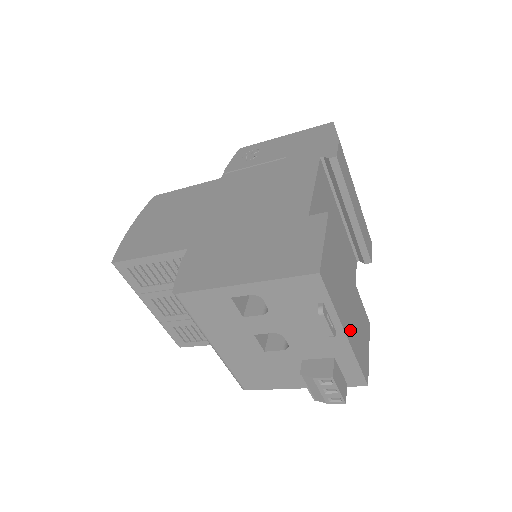
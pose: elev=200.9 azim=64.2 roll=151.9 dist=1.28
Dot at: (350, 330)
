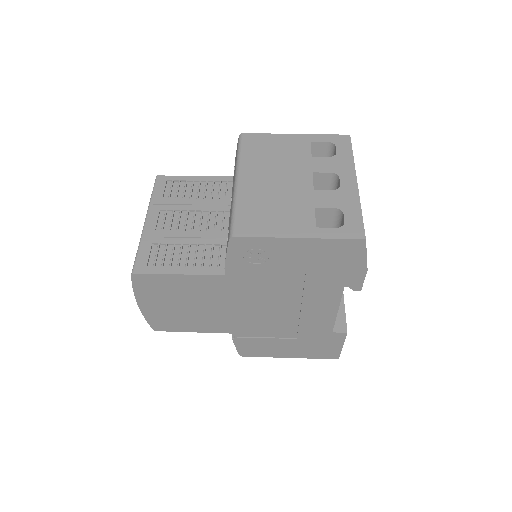
Dot at: occluded
